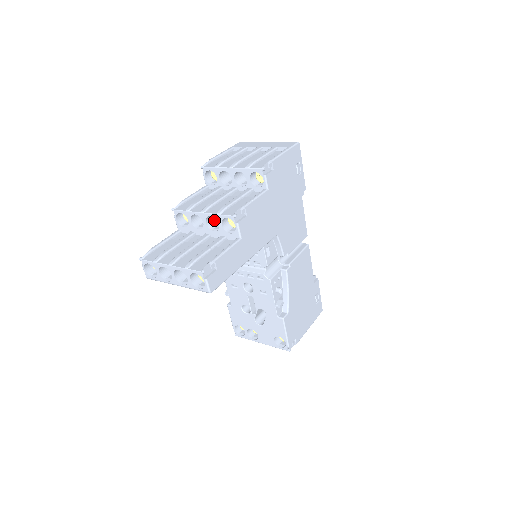
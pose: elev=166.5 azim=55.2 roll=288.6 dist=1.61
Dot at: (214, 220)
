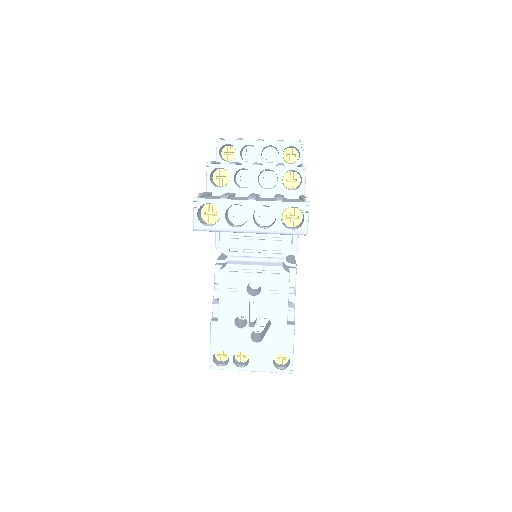
Dot at: (259, 182)
